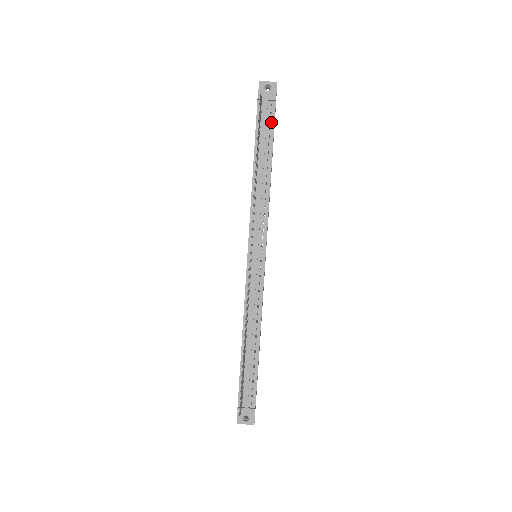
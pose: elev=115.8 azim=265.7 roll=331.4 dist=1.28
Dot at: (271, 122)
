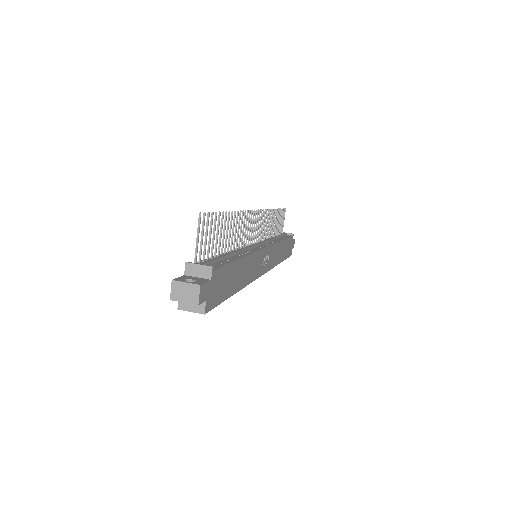
Dot at: (288, 236)
